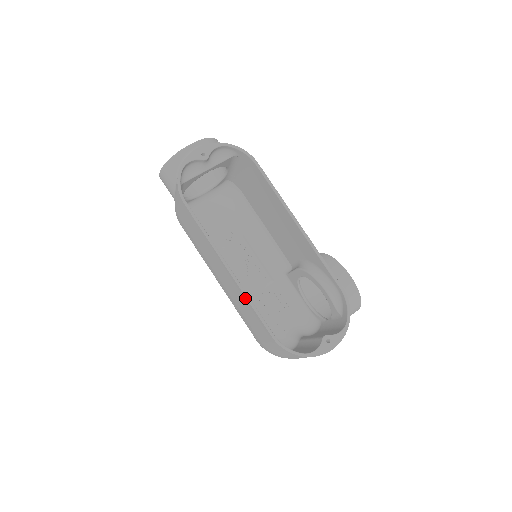
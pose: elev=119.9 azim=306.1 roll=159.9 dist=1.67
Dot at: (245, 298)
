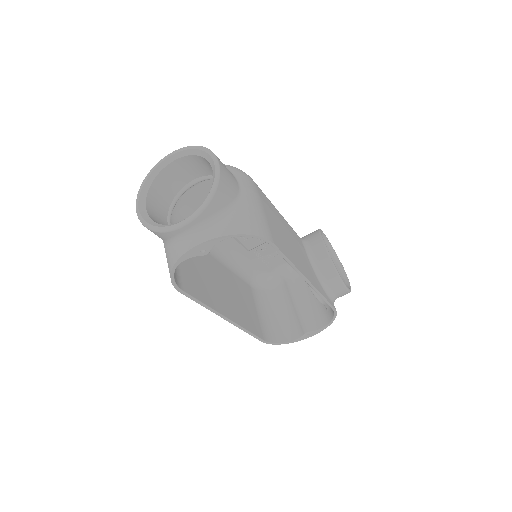
Dot at: (242, 328)
